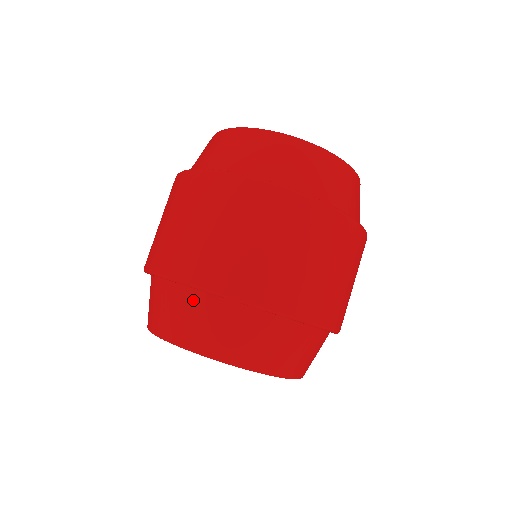
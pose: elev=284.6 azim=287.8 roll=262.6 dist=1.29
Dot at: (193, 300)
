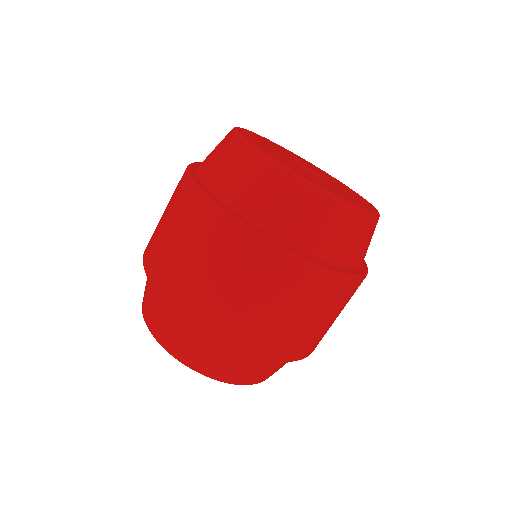
Dot at: occluded
